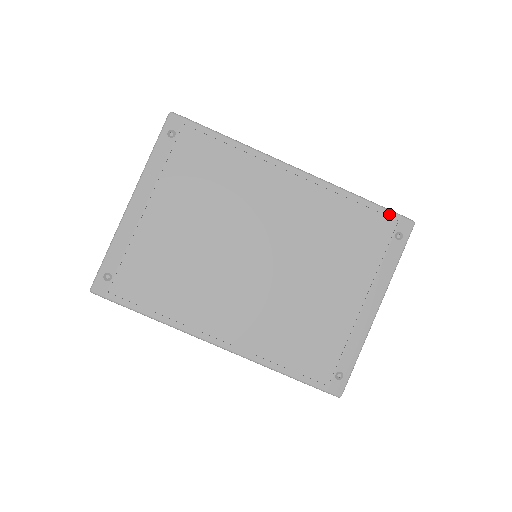
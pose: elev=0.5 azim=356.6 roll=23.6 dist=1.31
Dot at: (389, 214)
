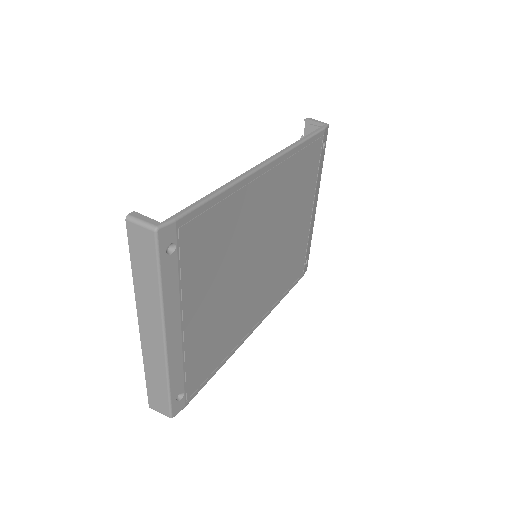
Dot at: (319, 135)
